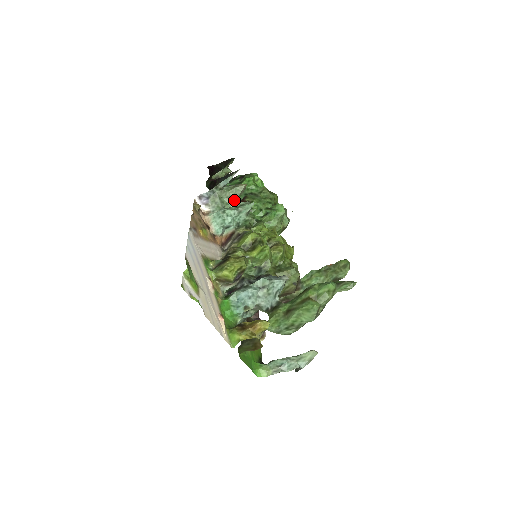
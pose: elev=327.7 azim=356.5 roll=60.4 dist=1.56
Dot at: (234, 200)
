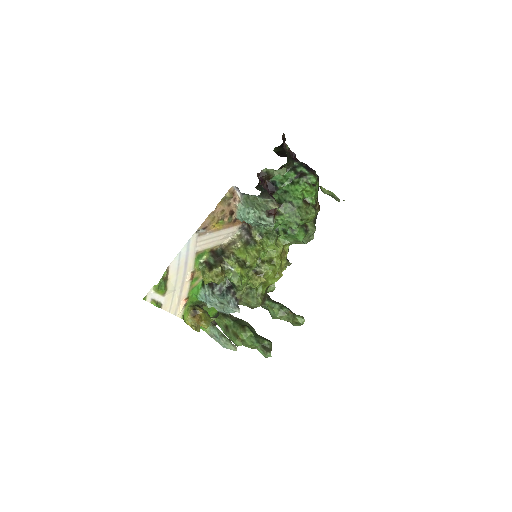
Dot at: (262, 210)
